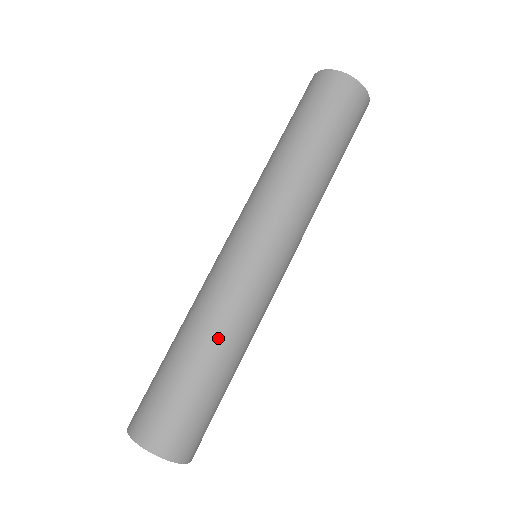
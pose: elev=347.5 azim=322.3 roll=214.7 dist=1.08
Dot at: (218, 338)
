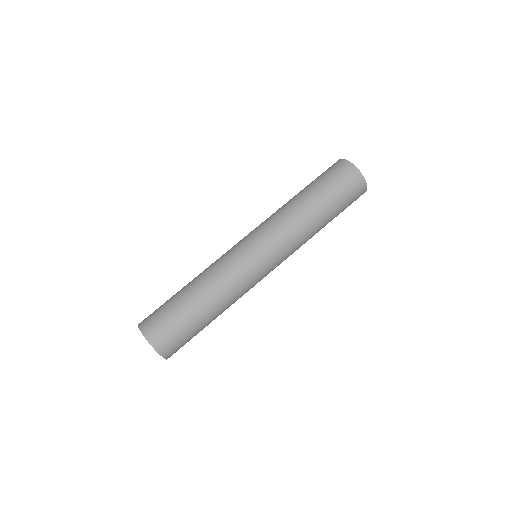
Dot at: (206, 286)
